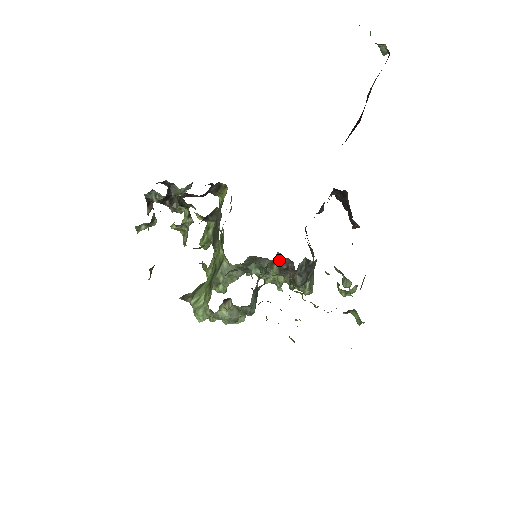
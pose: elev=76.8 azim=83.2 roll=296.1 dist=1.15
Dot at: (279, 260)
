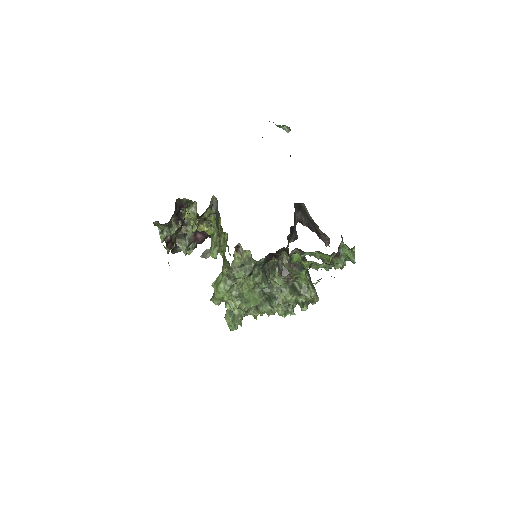
Dot at: (277, 266)
